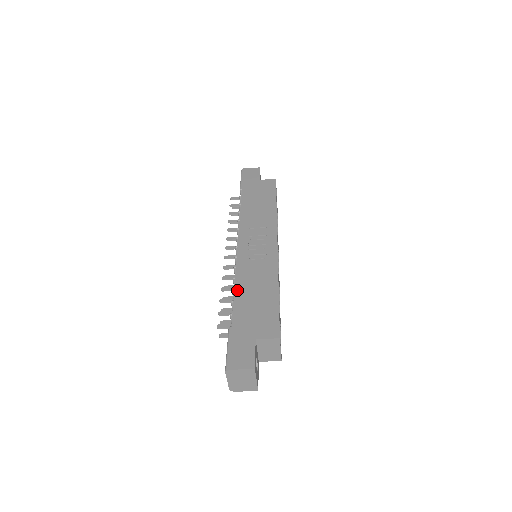
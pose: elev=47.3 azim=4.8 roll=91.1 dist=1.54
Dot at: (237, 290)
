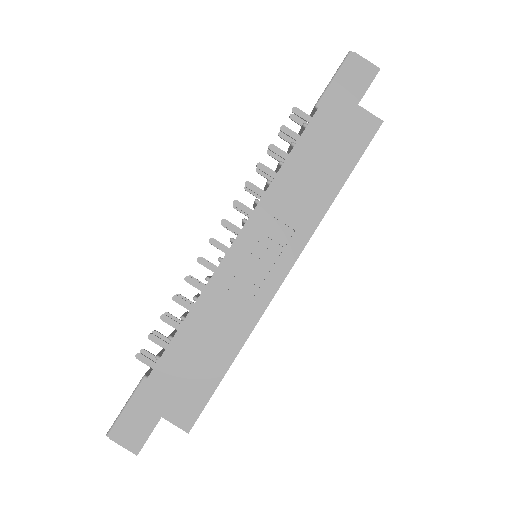
Dot at: (185, 327)
